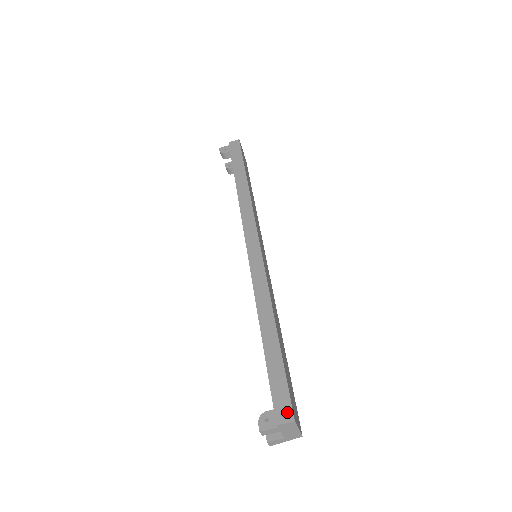
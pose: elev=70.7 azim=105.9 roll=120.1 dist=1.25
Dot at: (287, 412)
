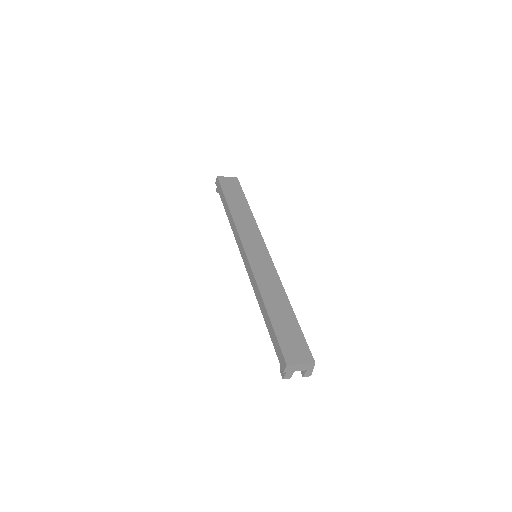
Dot at: (283, 362)
